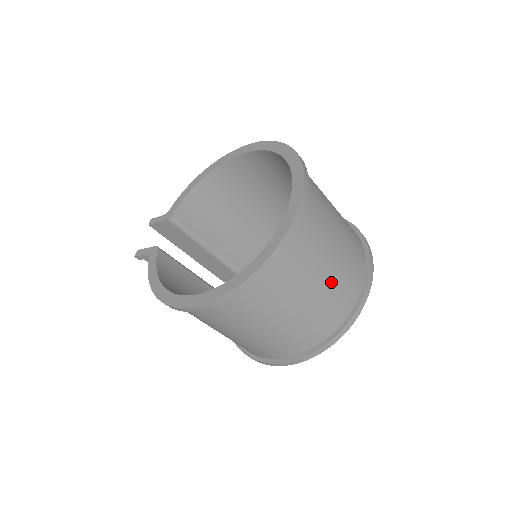
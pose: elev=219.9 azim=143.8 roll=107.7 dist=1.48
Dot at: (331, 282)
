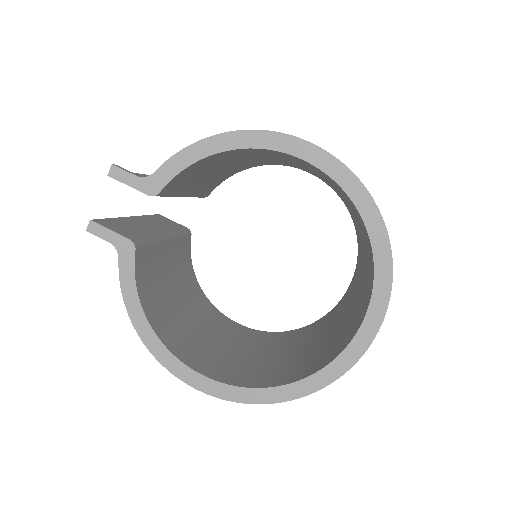
Dot at: occluded
